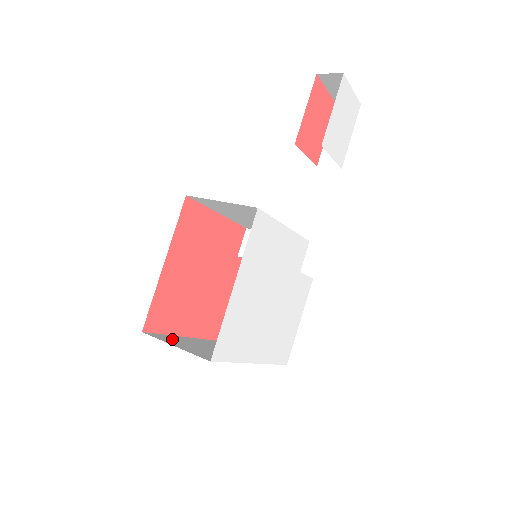
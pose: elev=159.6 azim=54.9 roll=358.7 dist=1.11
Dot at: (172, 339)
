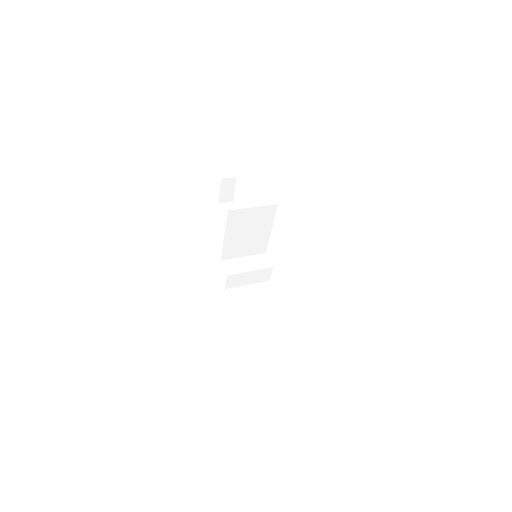
Dot at: occluded
